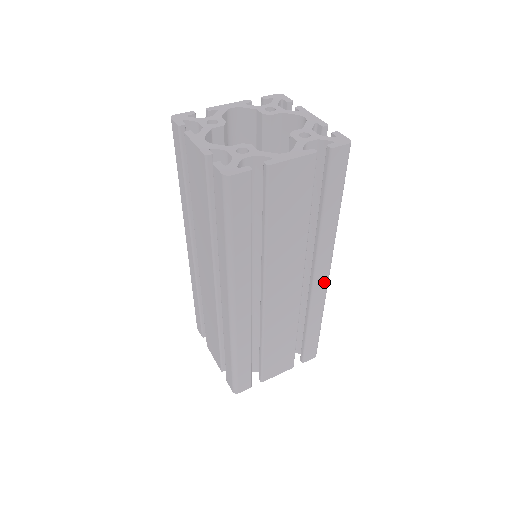
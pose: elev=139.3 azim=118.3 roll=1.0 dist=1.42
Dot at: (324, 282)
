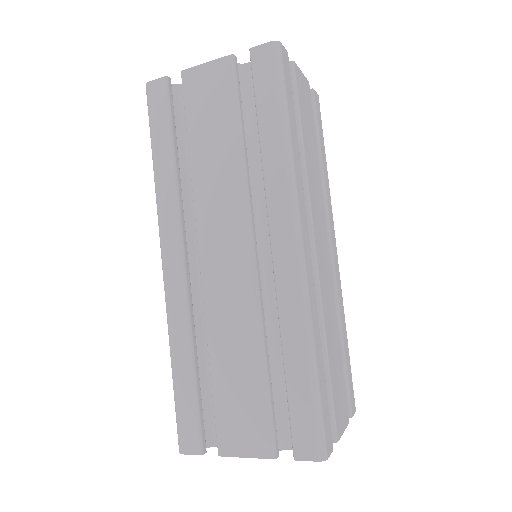
Dot at: (292, 262)
